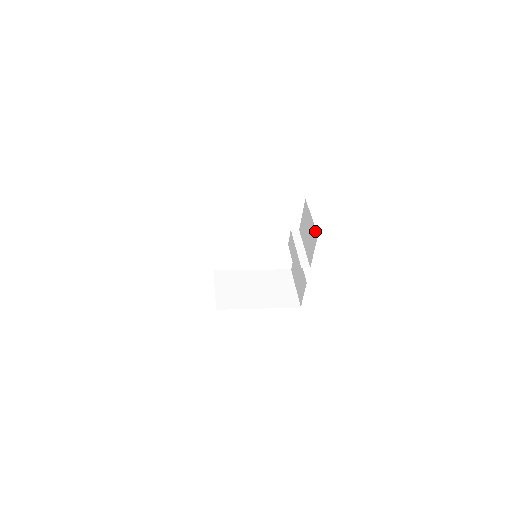
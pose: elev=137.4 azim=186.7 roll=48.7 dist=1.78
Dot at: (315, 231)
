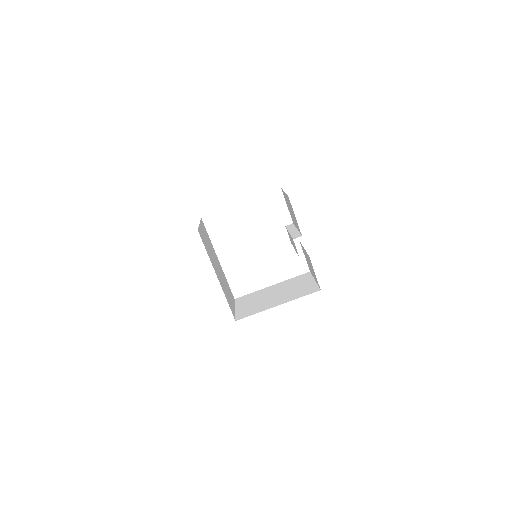
Dot at: occluded
